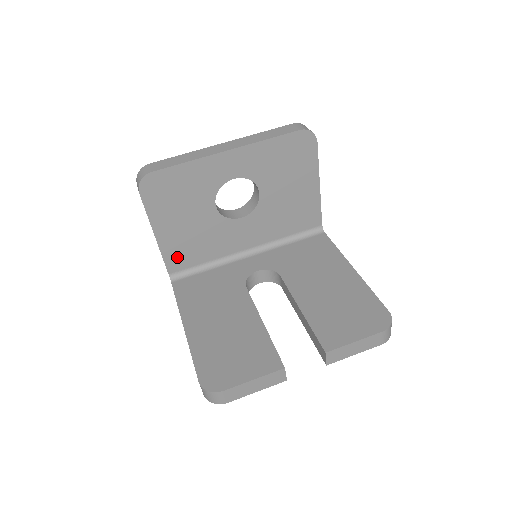
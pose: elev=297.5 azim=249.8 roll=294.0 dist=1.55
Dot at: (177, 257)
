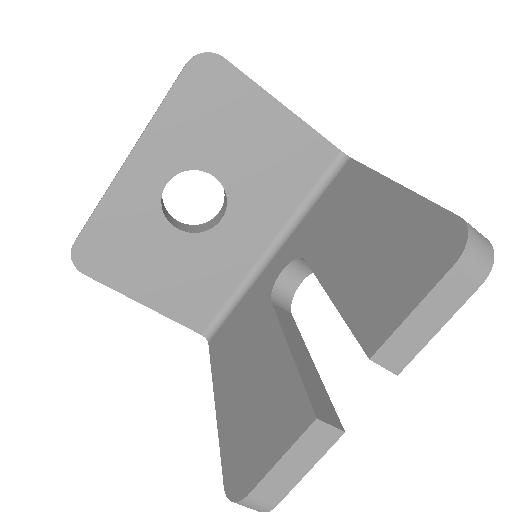
Dot at: (192, 311)
